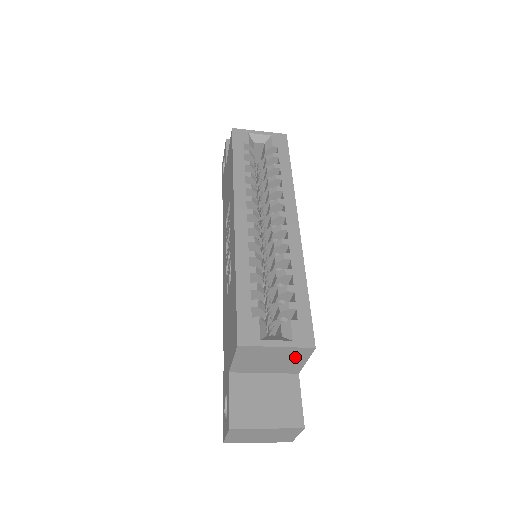
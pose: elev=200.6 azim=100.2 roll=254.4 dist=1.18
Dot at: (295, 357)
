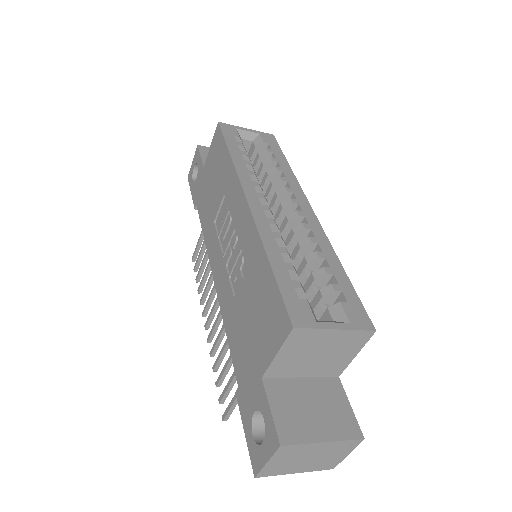
Dot at: (347, 348)
